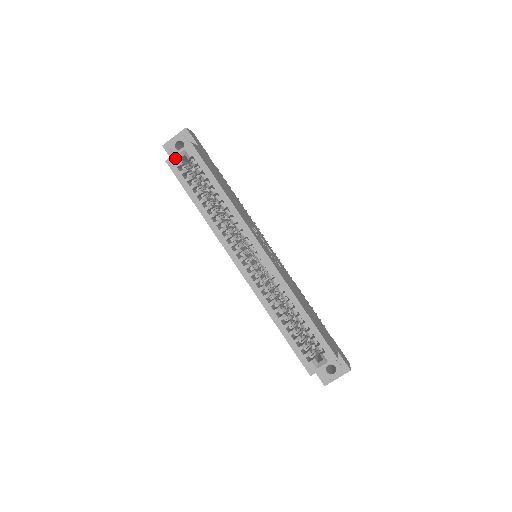
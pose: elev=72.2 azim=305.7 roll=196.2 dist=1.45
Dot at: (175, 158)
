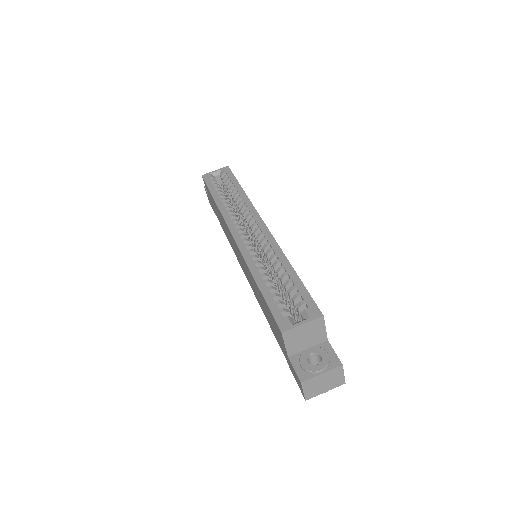
Dot at: (211, 174)
